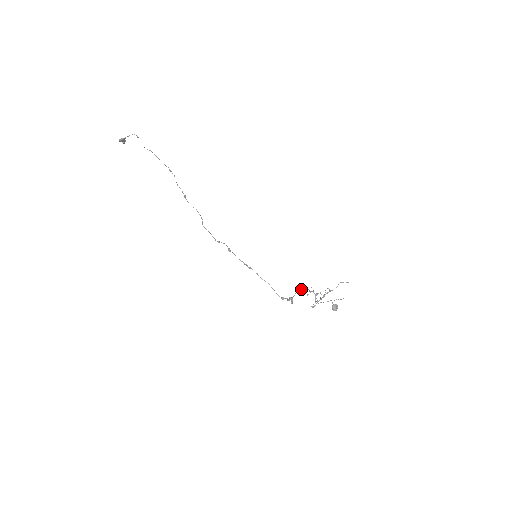
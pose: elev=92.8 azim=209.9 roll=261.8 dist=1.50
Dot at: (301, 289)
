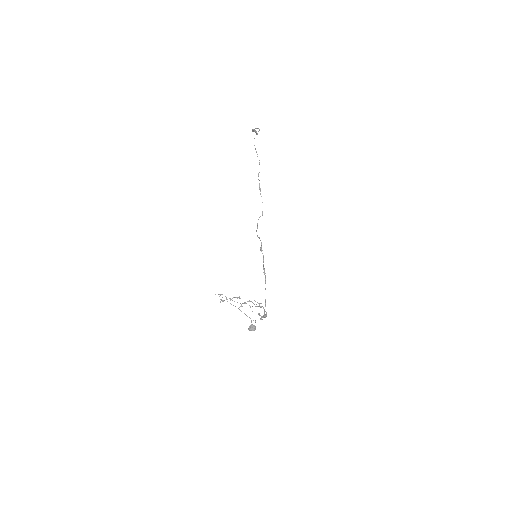
Dot at: occluded
